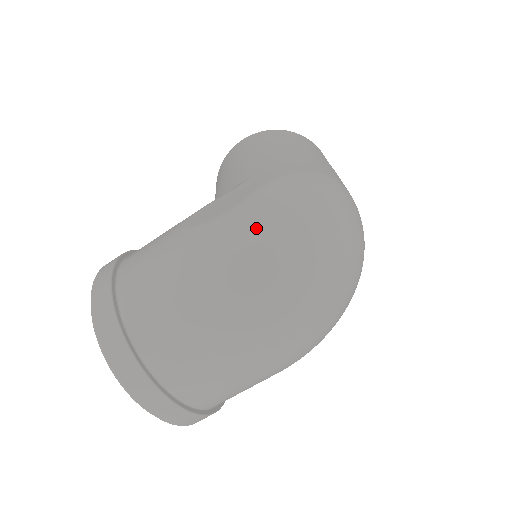
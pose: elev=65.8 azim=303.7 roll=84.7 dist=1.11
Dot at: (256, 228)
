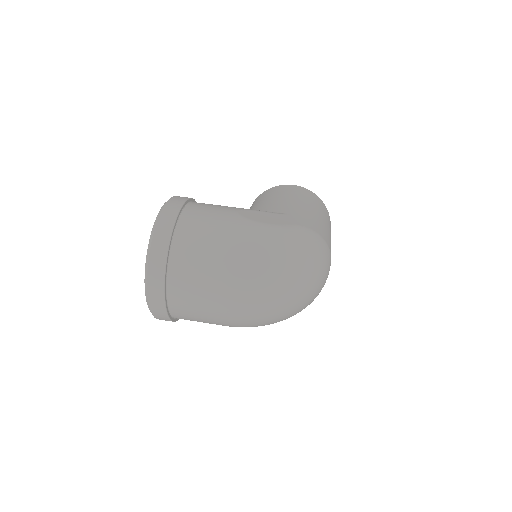
Dot at: (278, 244)
